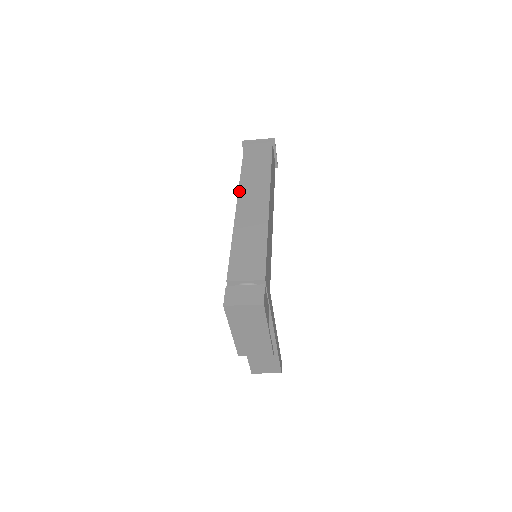
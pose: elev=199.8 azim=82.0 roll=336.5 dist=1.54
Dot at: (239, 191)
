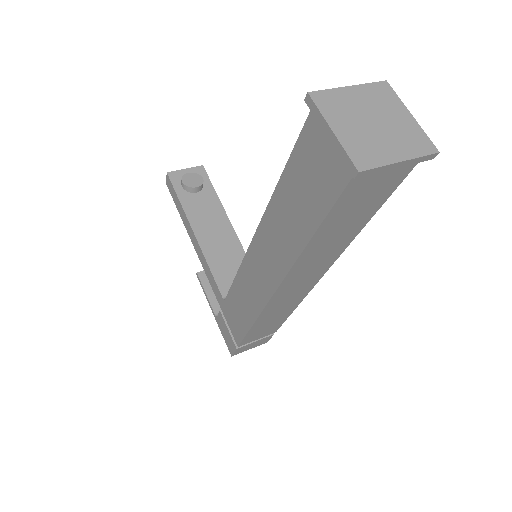
Dot at: (287, 278)
